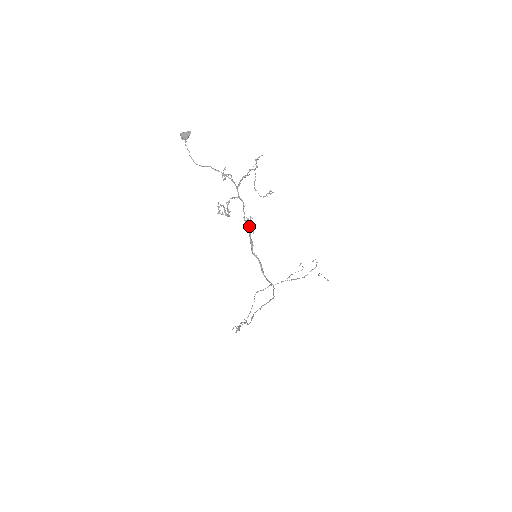
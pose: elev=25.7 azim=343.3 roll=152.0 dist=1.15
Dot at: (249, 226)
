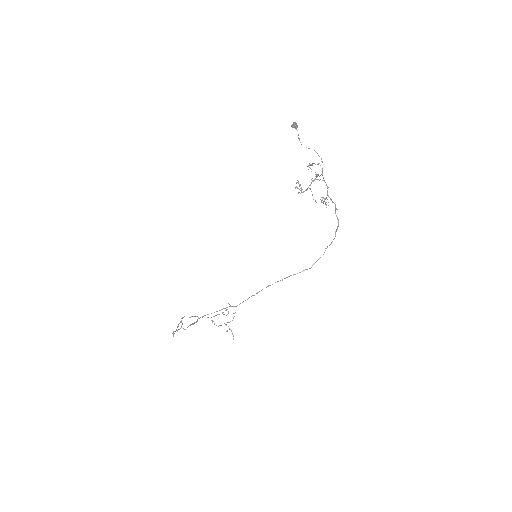
Dot at: (331, 199)
